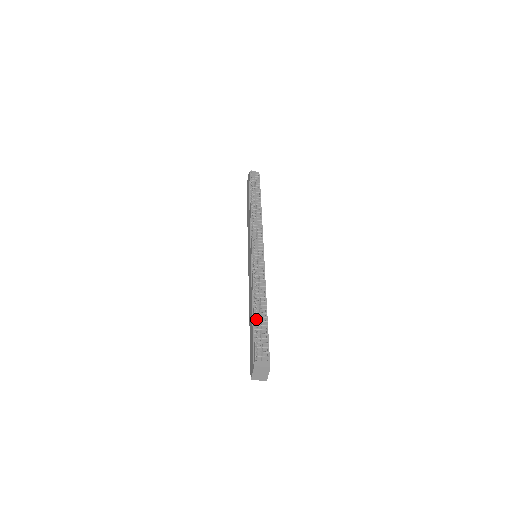
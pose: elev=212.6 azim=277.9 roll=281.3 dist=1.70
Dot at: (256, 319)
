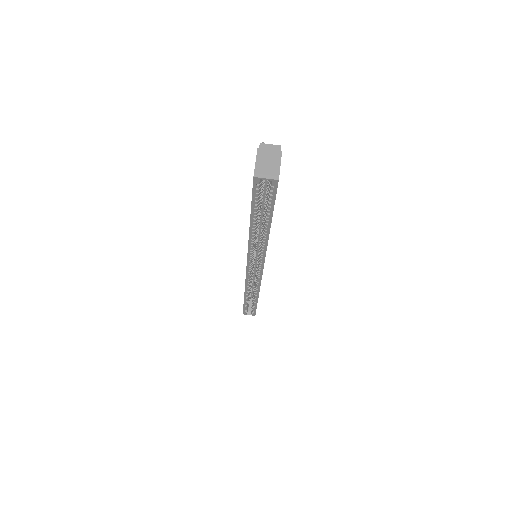
Dot at: occluded
